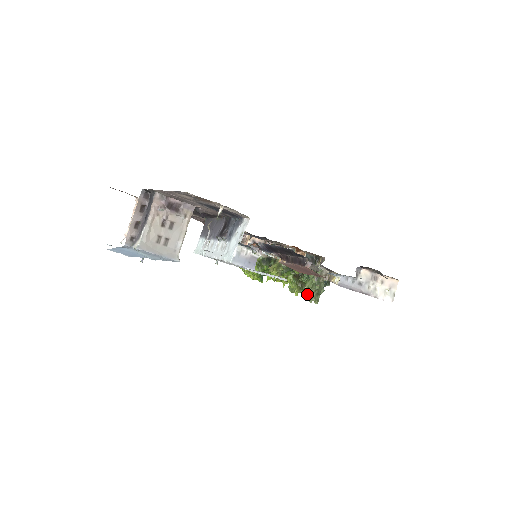
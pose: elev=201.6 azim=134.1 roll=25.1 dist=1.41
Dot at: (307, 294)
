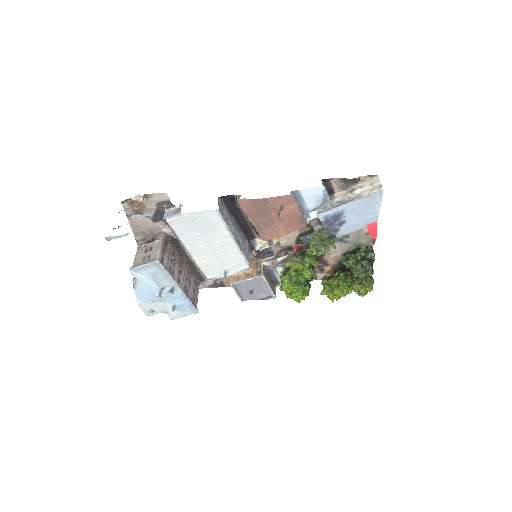
Dot at: (312, 249)
